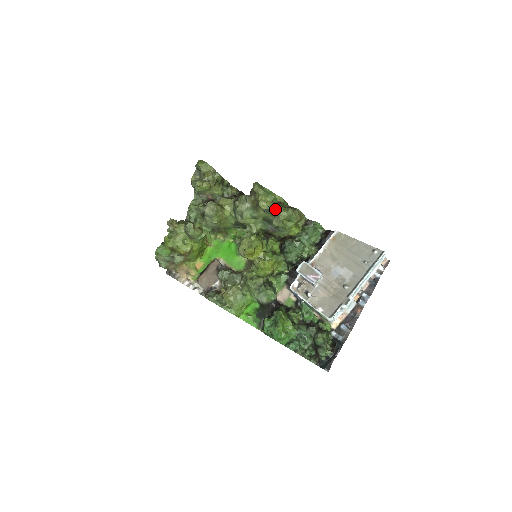
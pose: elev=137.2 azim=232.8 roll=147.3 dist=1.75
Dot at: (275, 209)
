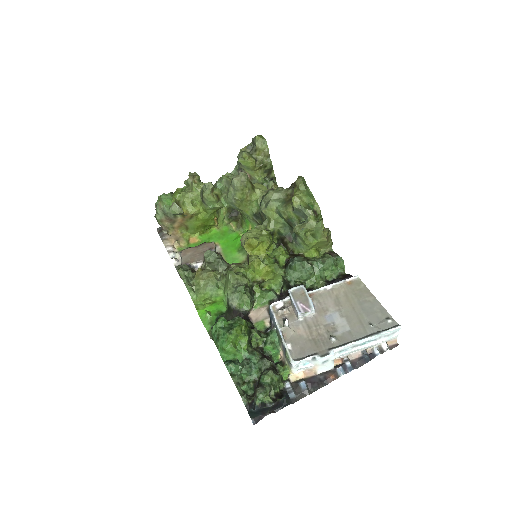
Dot at: (306, 212)
